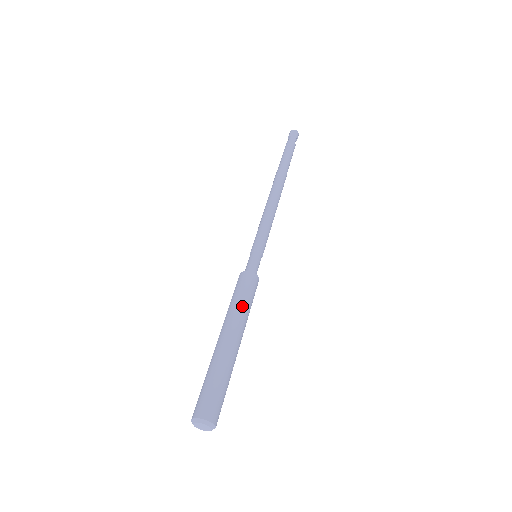
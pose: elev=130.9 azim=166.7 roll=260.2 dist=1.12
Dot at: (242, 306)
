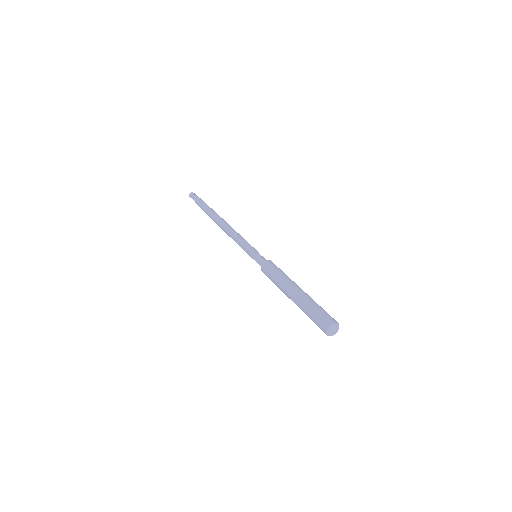
Dot at: occluded
